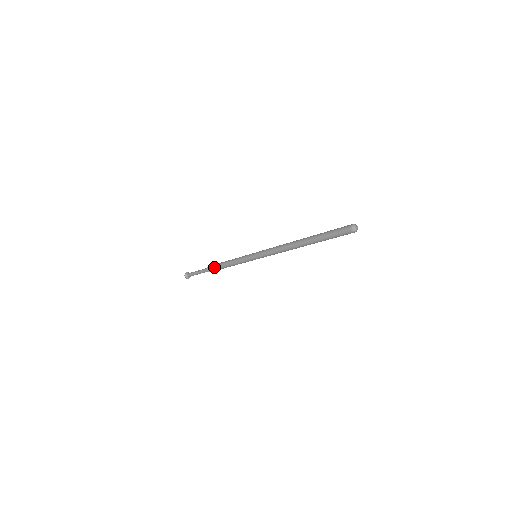
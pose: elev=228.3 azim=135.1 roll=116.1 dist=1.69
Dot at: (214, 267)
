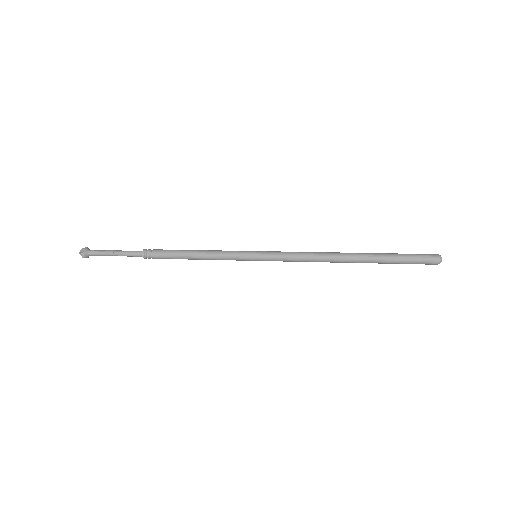
Dot at: (162, 255)
